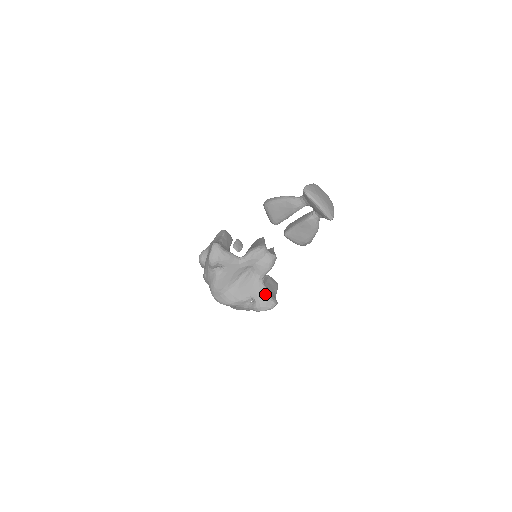
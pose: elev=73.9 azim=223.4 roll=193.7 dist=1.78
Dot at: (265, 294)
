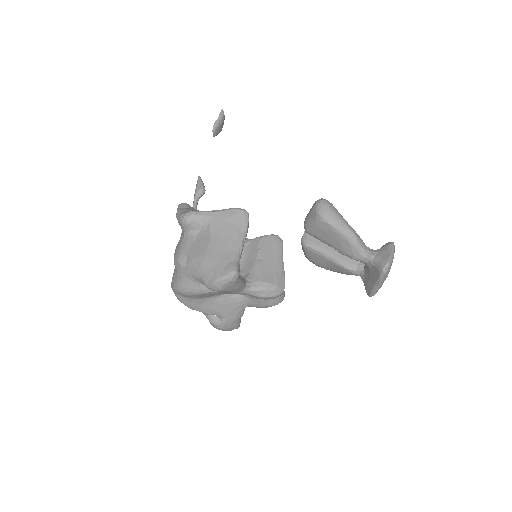
Dot at: (237, 320)
